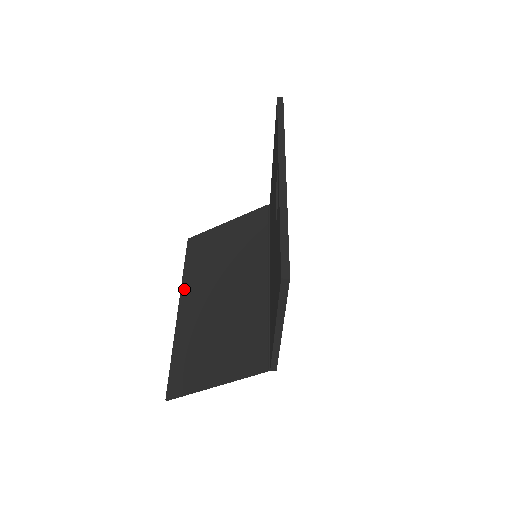
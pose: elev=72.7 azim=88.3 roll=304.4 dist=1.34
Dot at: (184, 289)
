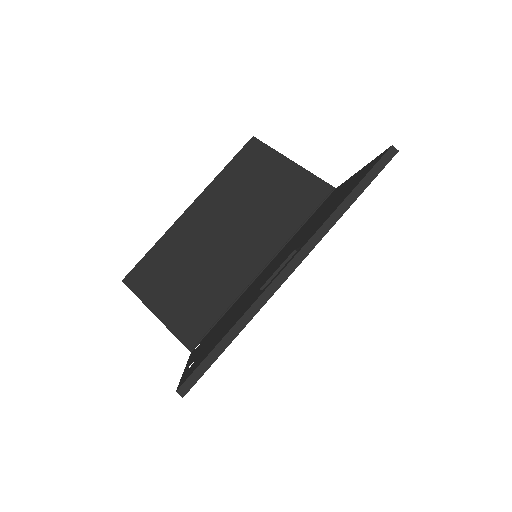
Dot at: (207, 192)
